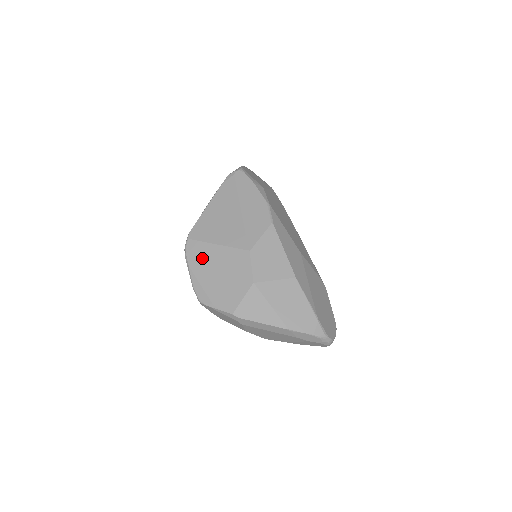
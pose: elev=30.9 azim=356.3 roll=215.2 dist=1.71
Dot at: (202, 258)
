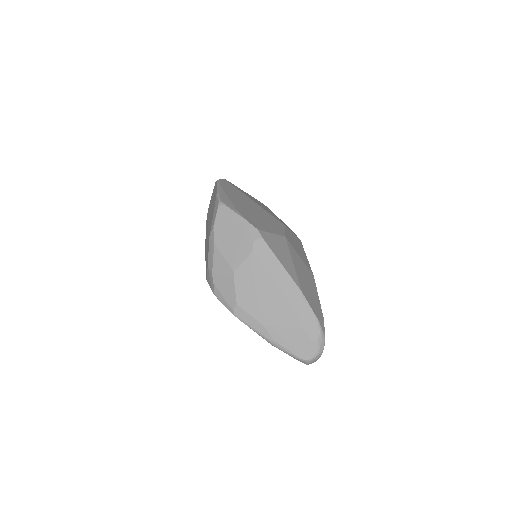
Dot at: (236, 193)
